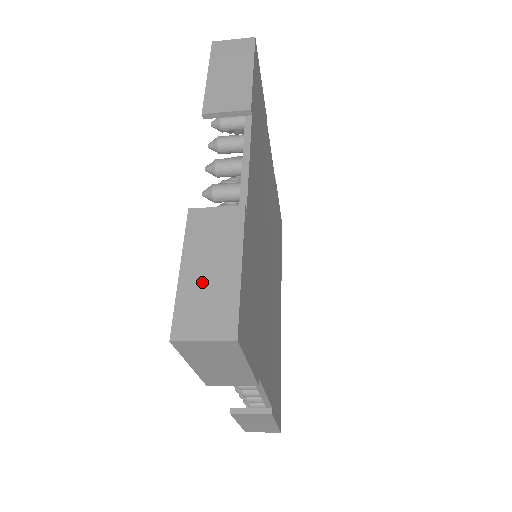
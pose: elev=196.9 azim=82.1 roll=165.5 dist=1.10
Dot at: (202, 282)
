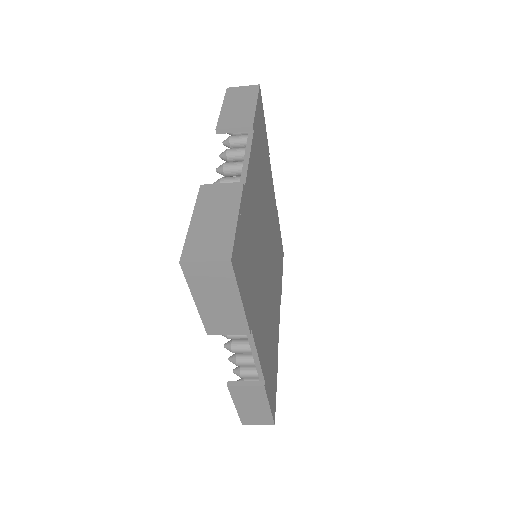
Dot at: (207, 227)
